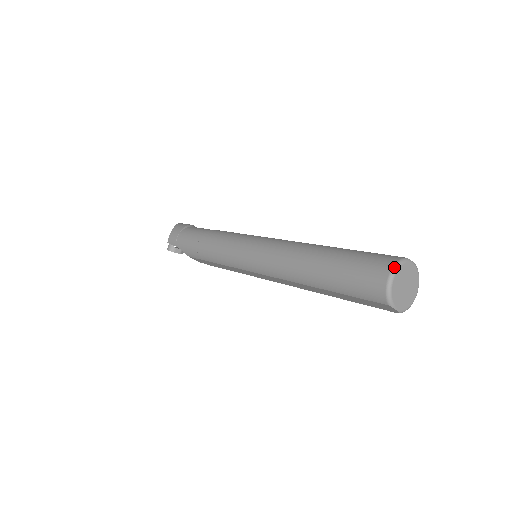
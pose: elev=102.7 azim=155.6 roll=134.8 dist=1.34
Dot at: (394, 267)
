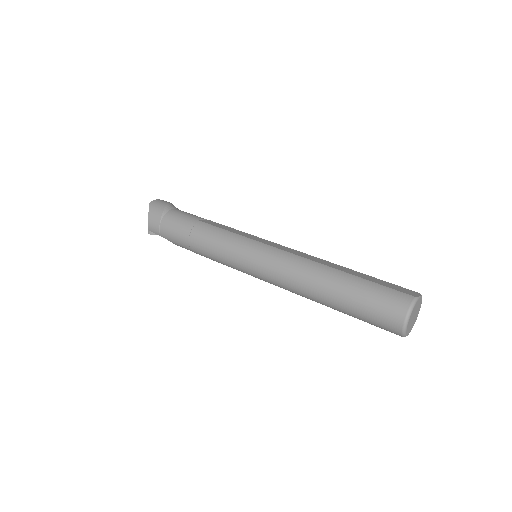
Dot at: (408, 314)
